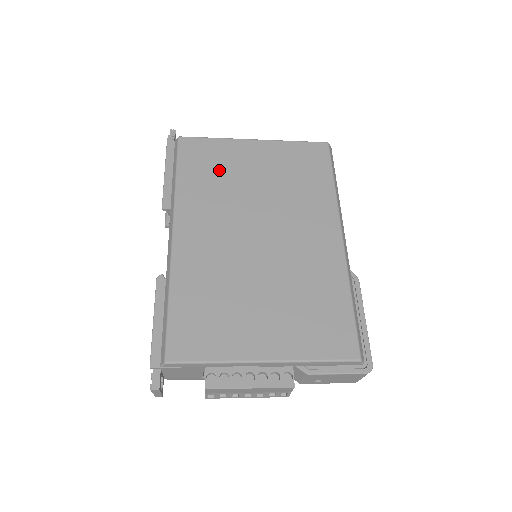
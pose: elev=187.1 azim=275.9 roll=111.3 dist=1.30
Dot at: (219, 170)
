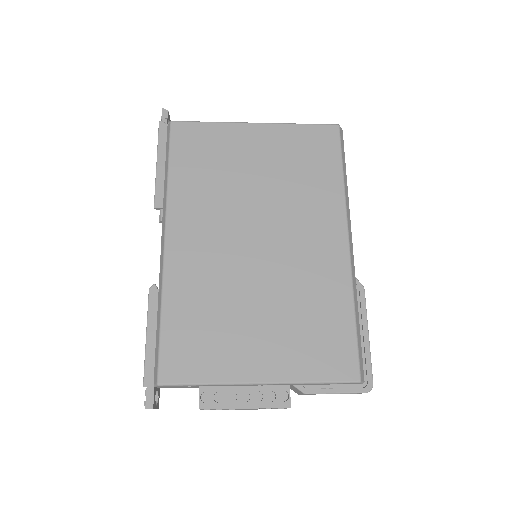
Dot at: (215, 162)
